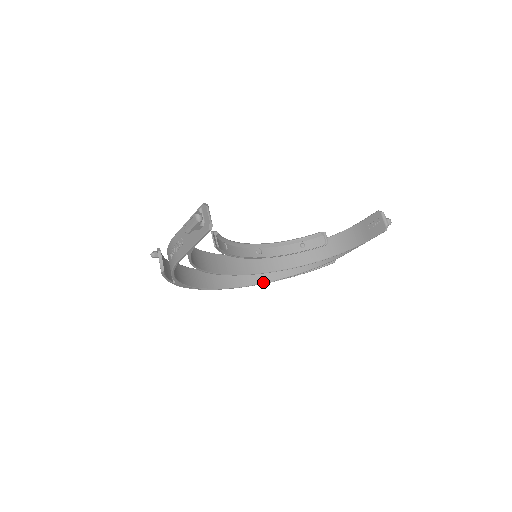
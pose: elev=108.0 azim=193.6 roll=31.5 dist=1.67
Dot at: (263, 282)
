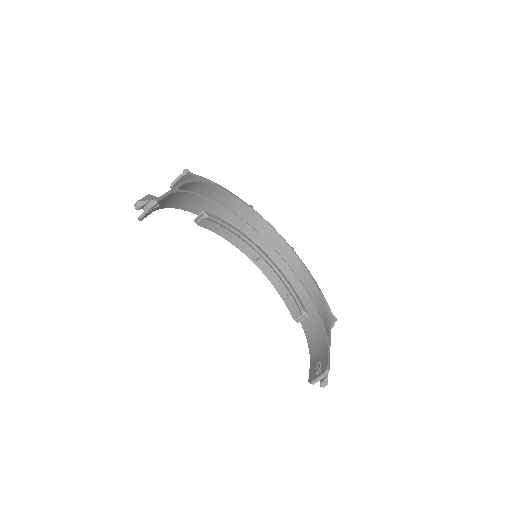
Dot at: occluded
